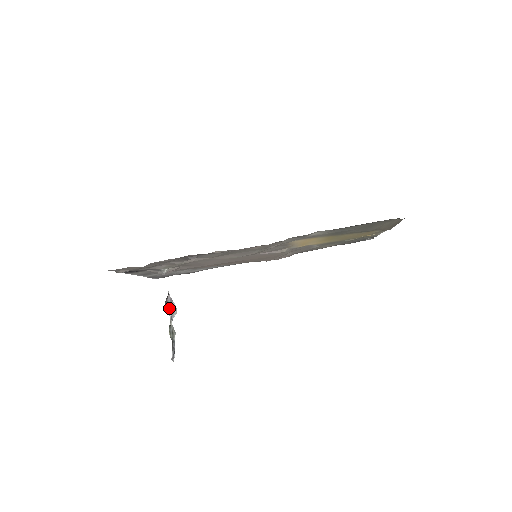
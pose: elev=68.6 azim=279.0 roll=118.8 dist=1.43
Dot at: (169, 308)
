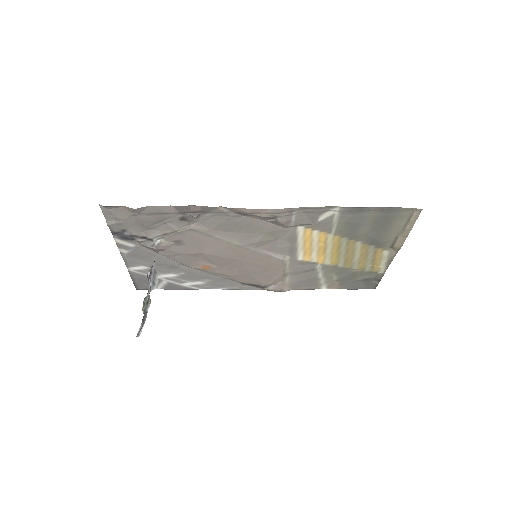
Dot at: (151, 278)
